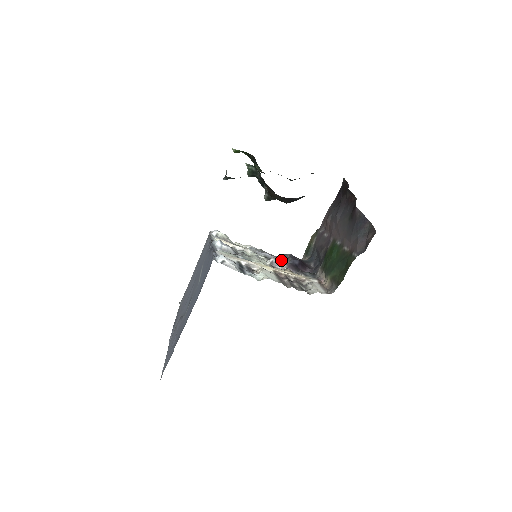
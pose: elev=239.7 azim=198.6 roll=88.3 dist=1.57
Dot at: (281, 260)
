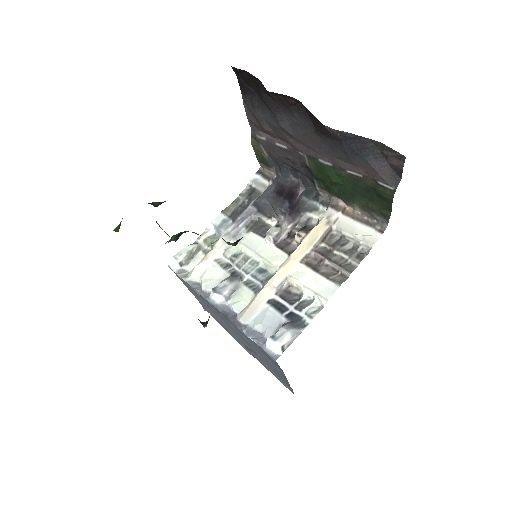
Dot at: (263, 212)
